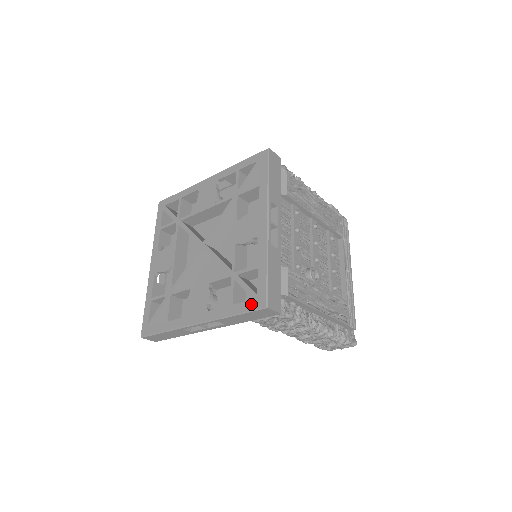
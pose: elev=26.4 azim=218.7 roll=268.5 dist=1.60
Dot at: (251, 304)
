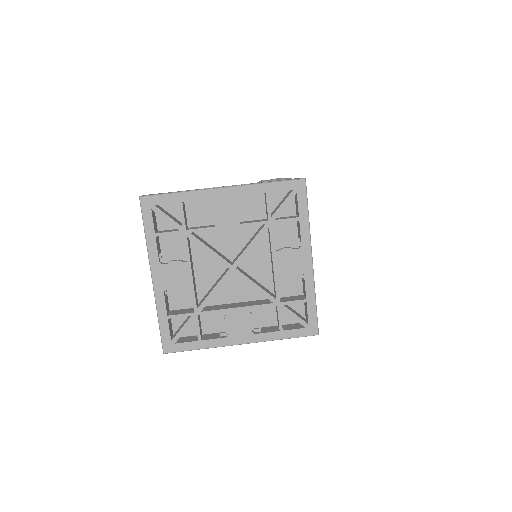
Dot at: (303, 332)
